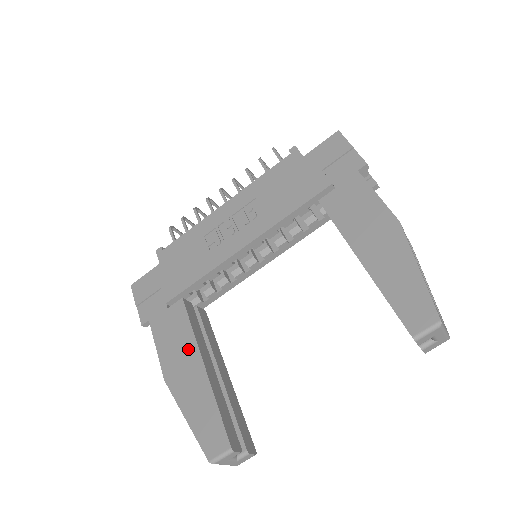
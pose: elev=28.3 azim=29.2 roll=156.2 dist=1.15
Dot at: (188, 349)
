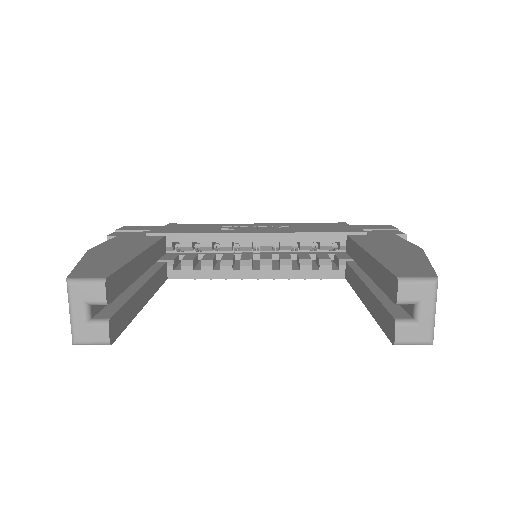
Dot at: (137, 246)
